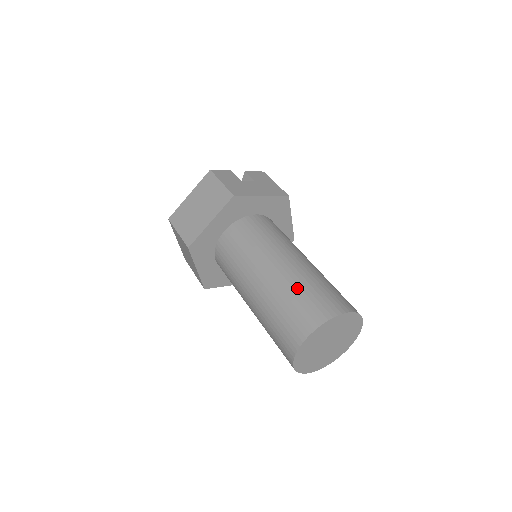
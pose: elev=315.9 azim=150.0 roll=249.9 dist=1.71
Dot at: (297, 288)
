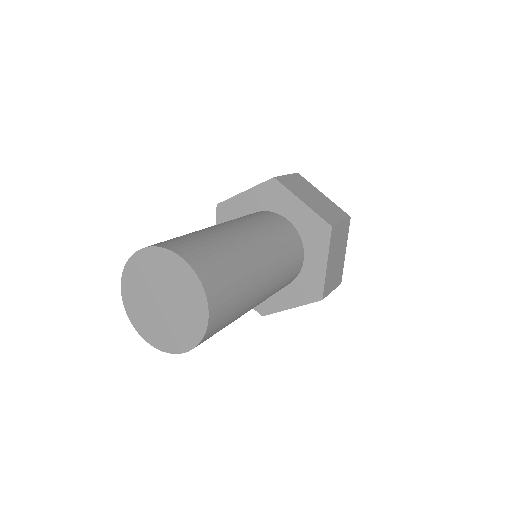
Dot at: occluded
